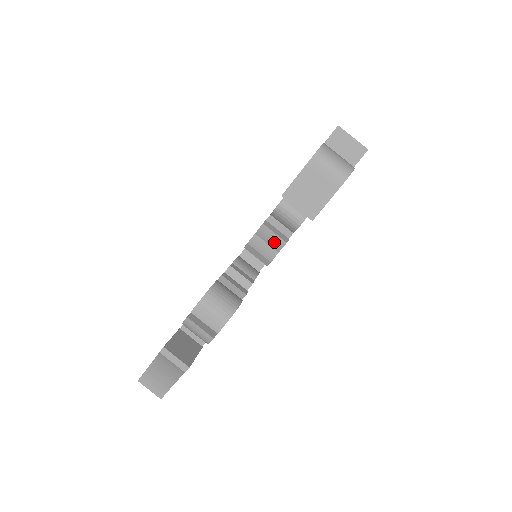
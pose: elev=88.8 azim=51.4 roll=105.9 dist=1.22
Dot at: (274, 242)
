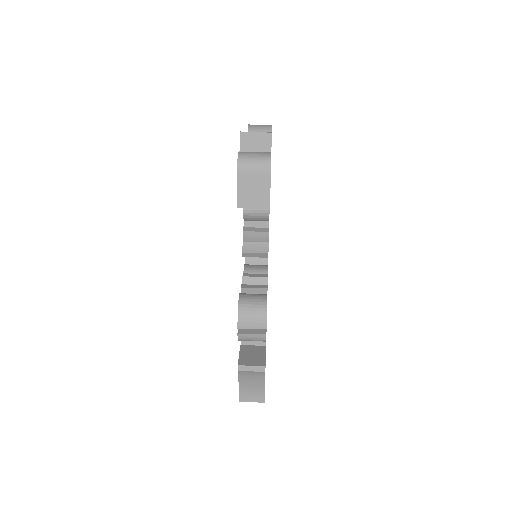
Dot at: (260, 238)
